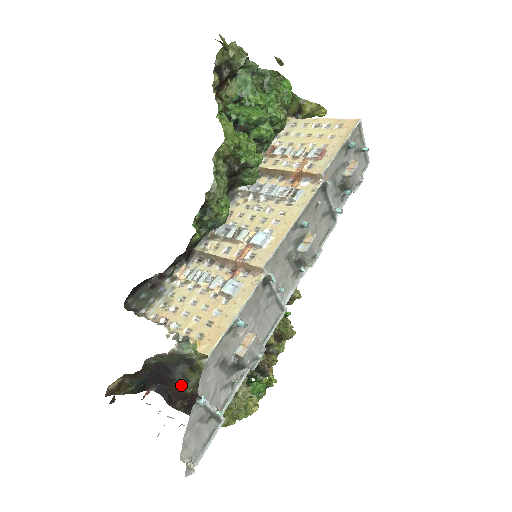
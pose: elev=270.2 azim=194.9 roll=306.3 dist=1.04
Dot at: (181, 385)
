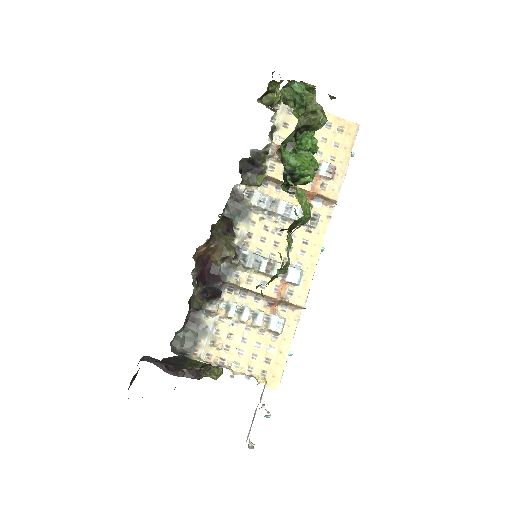
Dot at: (191, 366)
